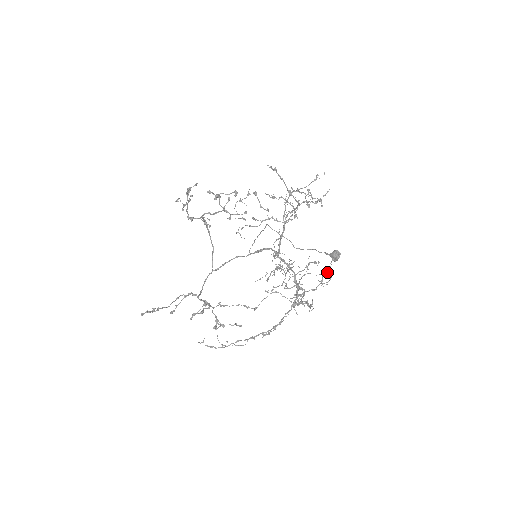
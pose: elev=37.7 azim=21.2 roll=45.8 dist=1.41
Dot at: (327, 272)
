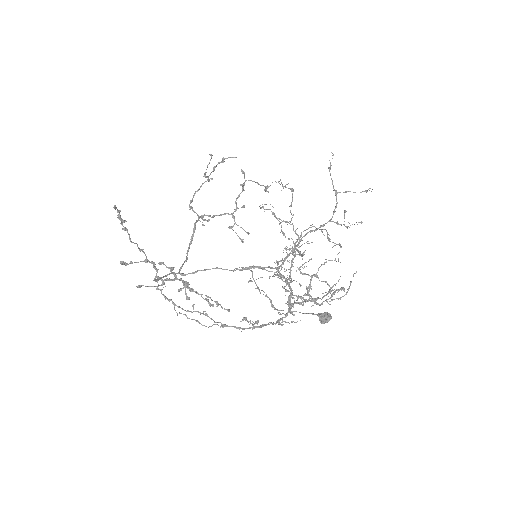
Dot at: (341, 290)
